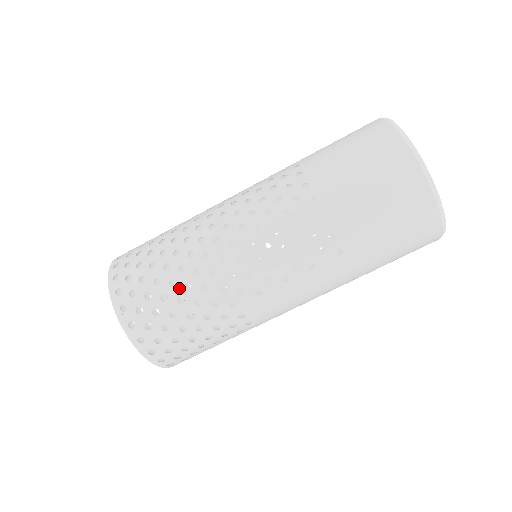
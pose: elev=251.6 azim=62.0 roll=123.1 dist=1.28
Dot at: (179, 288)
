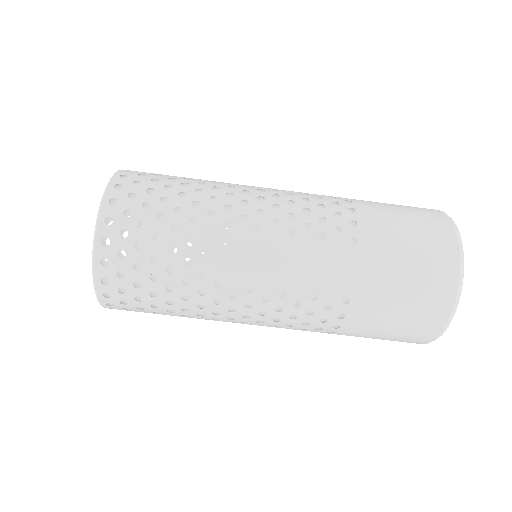
Dot at: (188, 188)
